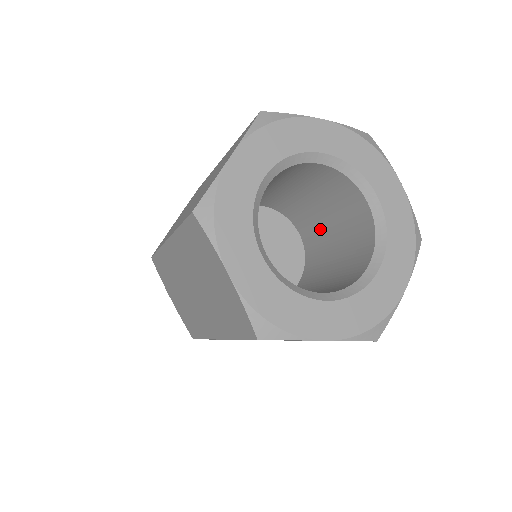
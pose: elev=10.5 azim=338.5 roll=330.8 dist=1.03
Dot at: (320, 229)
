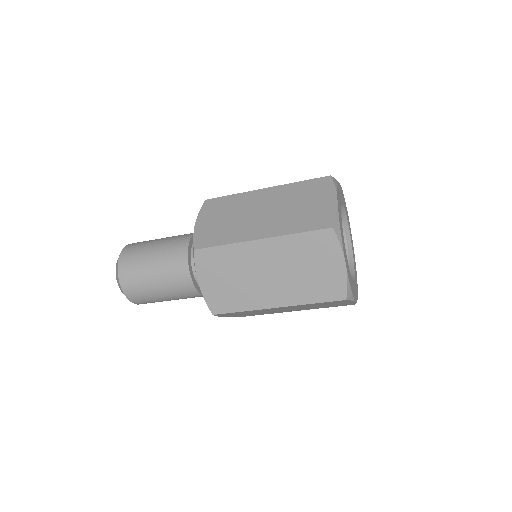
Dot at: occluded
